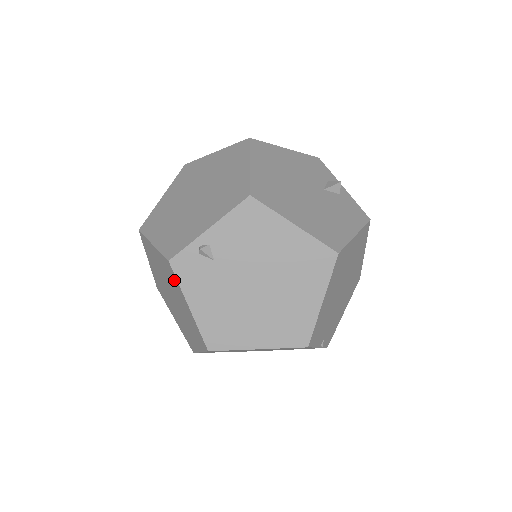
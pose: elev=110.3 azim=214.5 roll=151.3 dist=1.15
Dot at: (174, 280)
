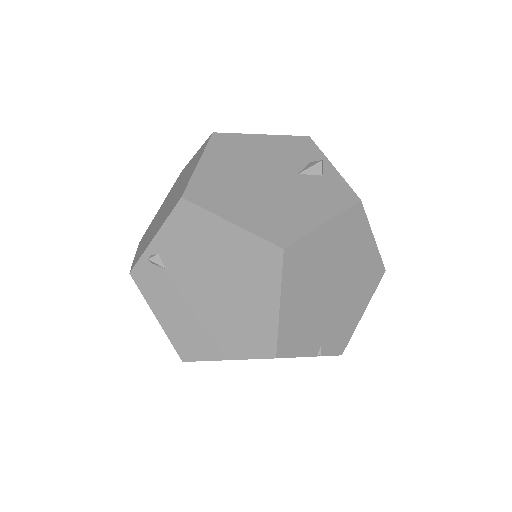
Dot at: occluded
